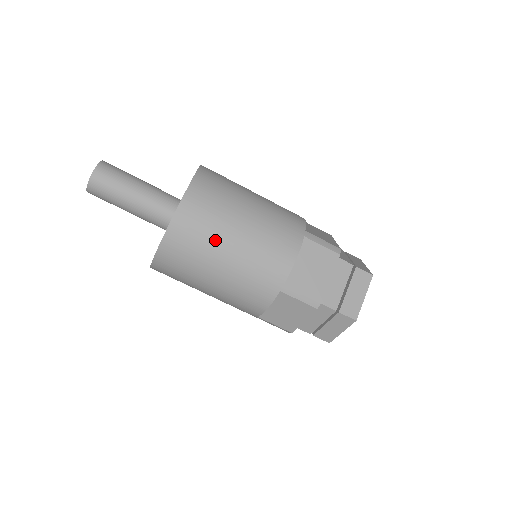
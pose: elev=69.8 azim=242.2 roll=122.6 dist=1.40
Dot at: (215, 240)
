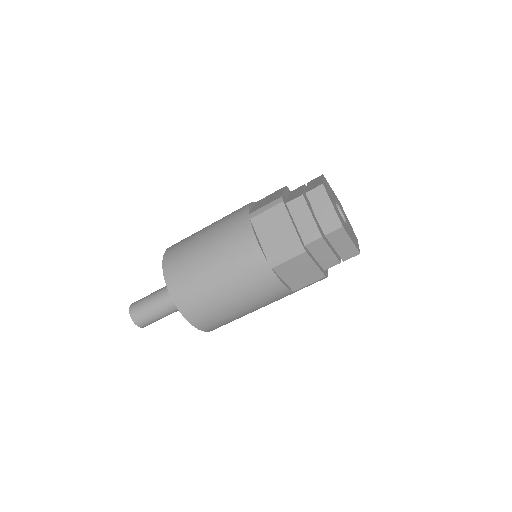
Dot at: (233, 317)
